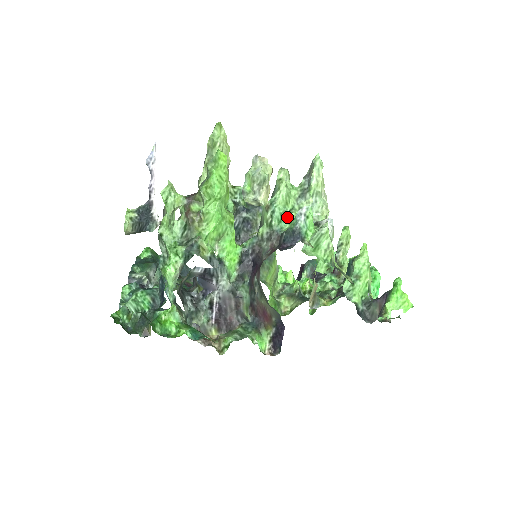
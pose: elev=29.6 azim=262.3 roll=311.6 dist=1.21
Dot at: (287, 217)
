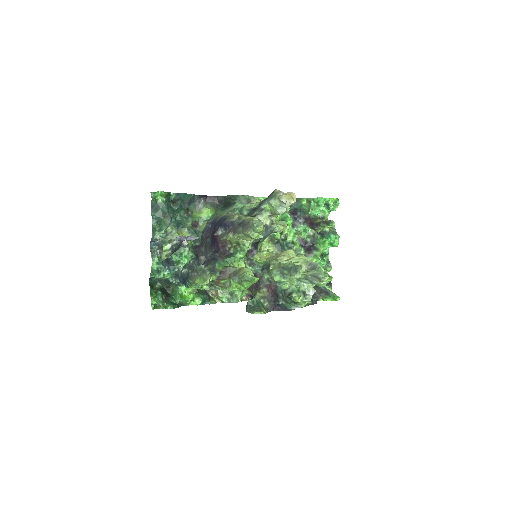
Dot at: occluded
